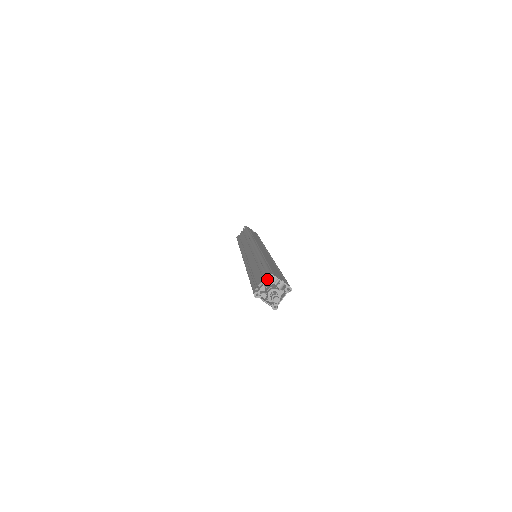
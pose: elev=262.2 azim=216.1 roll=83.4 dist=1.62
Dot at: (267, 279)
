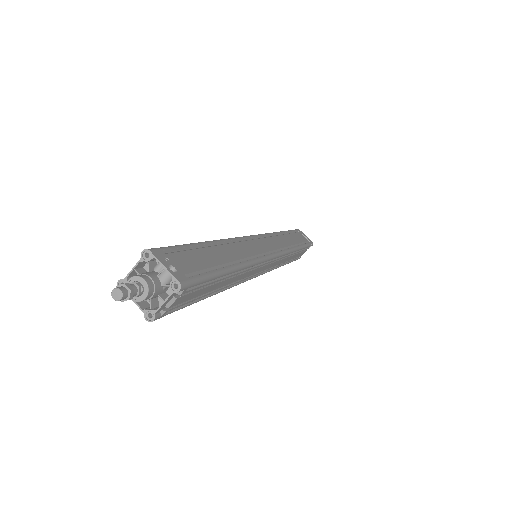
Dot at: (140, 258)
